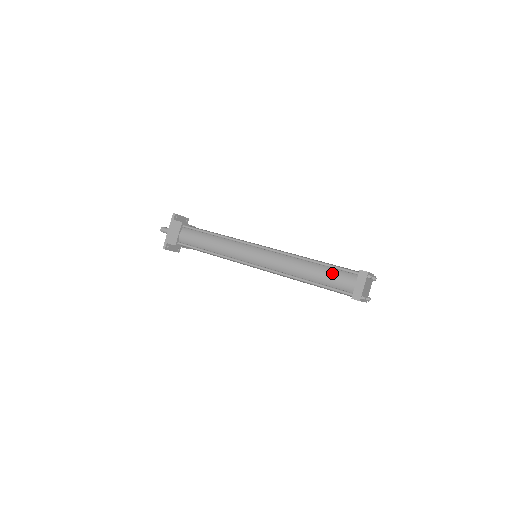
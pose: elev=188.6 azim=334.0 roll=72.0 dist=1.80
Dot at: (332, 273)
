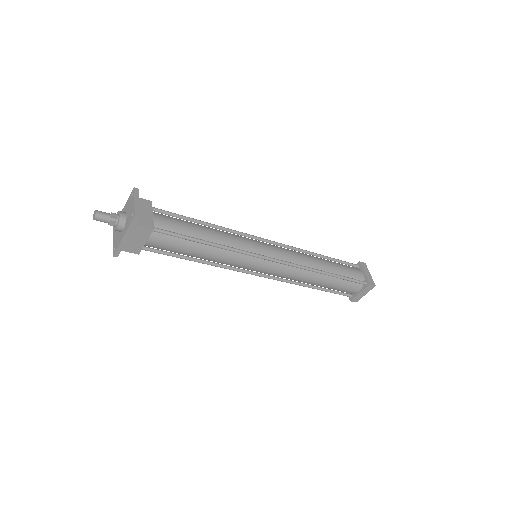
Dot at: (343, 284)
